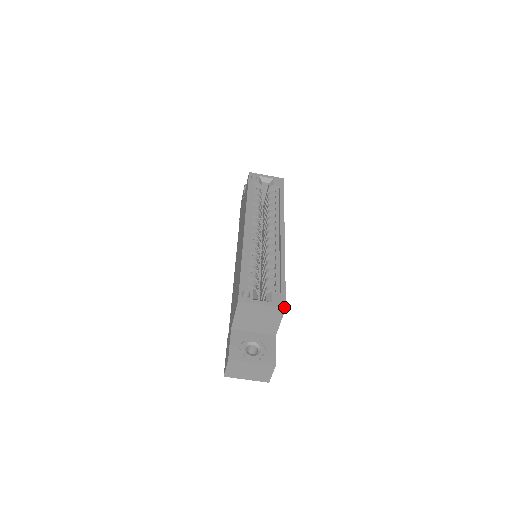
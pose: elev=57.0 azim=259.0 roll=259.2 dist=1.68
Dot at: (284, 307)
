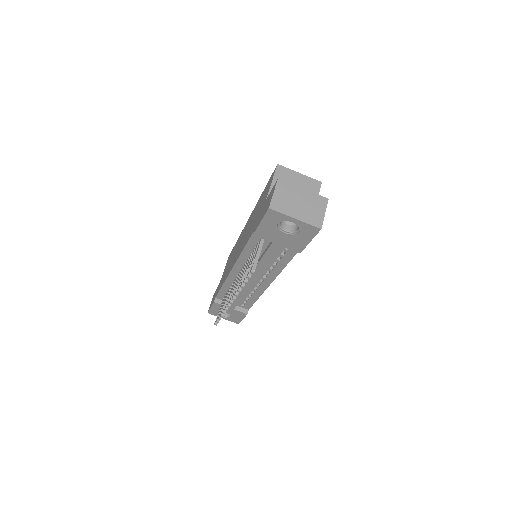
Dot at: (320, 182)
